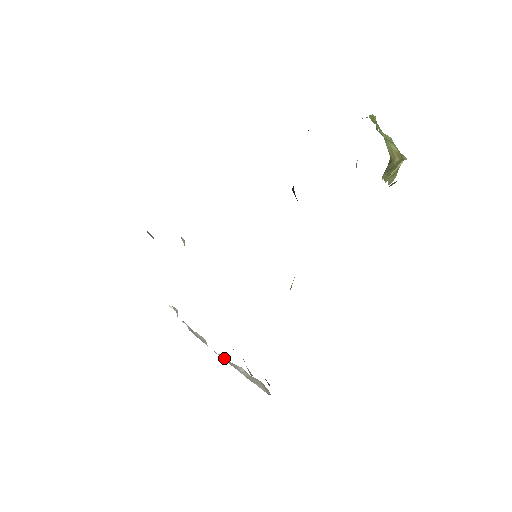
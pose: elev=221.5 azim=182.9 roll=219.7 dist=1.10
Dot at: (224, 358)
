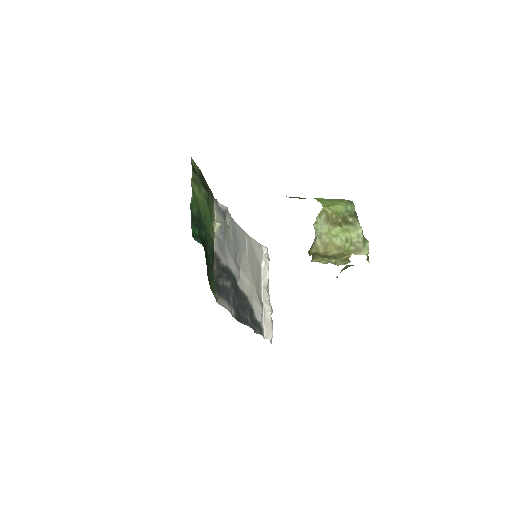
Dot at: (266, 298)
